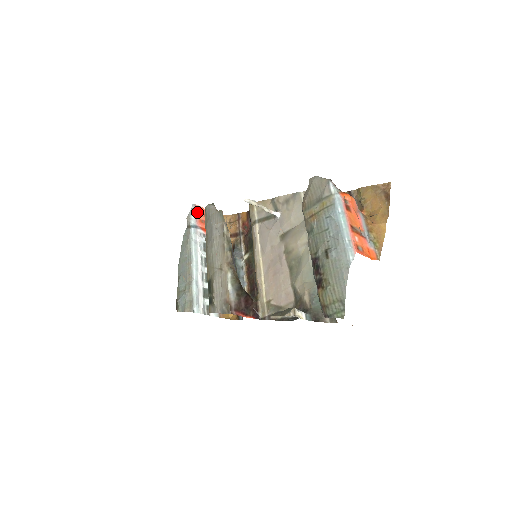
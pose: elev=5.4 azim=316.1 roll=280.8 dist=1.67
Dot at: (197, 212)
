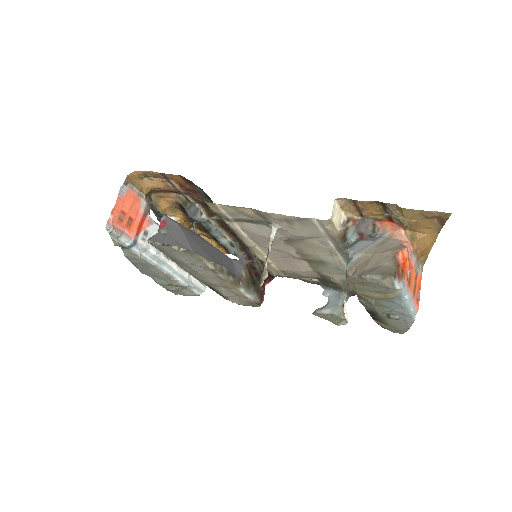
Dot at: (117, 227)
